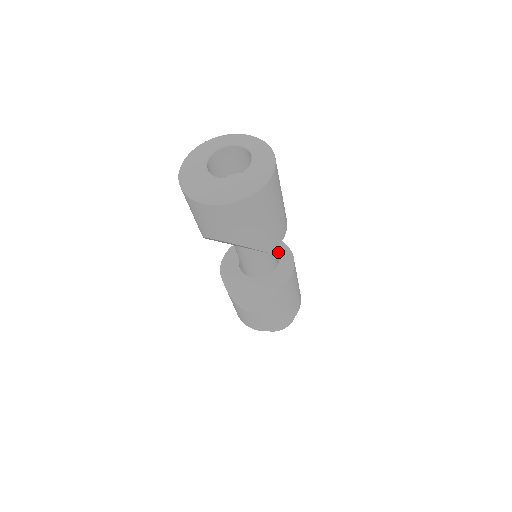
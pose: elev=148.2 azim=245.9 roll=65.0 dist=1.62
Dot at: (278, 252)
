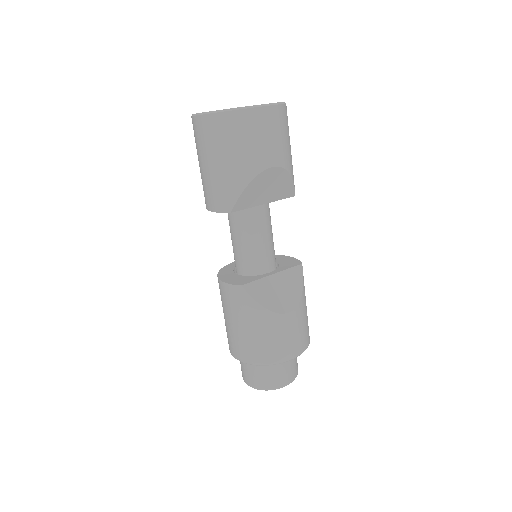
Dot at: occluded
